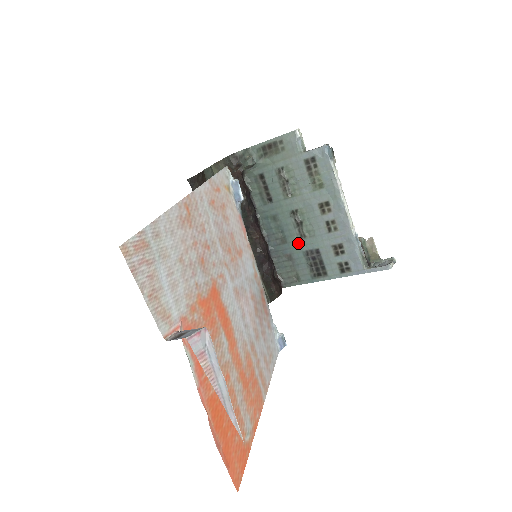
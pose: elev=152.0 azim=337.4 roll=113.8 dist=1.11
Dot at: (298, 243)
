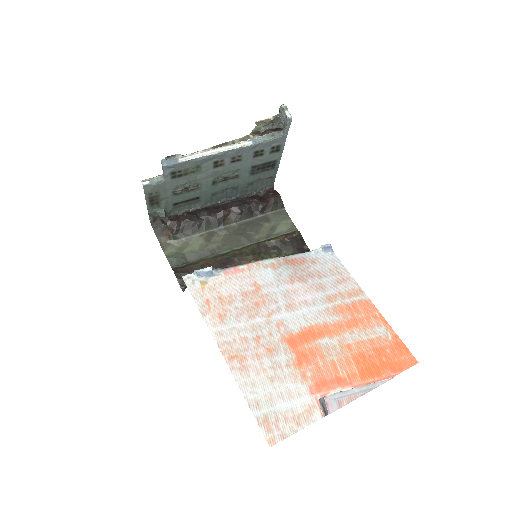
Dot at: (241, 180)
